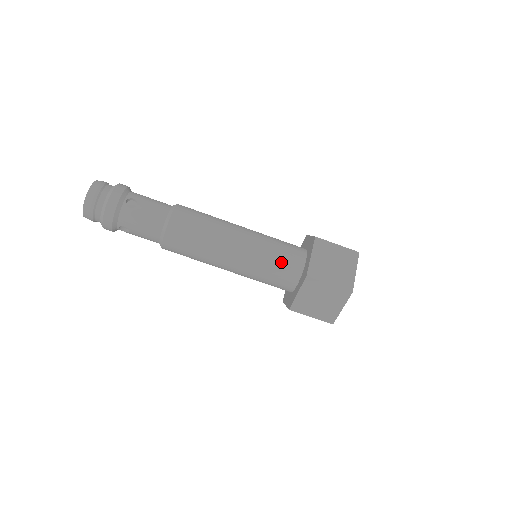
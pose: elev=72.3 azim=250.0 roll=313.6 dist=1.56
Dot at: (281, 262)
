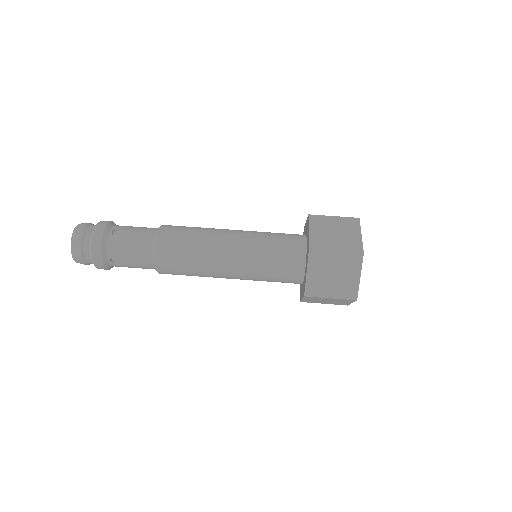
Dot at: (281, 248)
